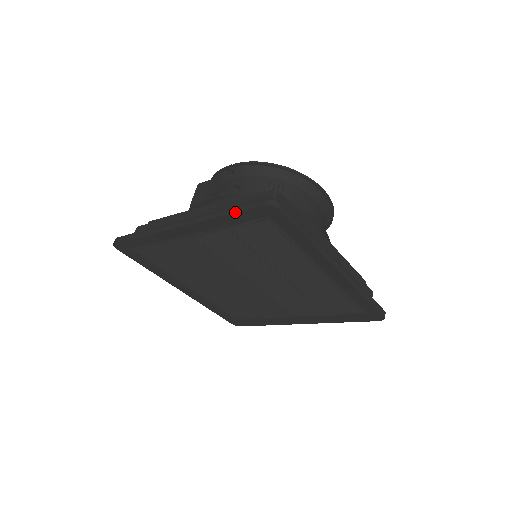
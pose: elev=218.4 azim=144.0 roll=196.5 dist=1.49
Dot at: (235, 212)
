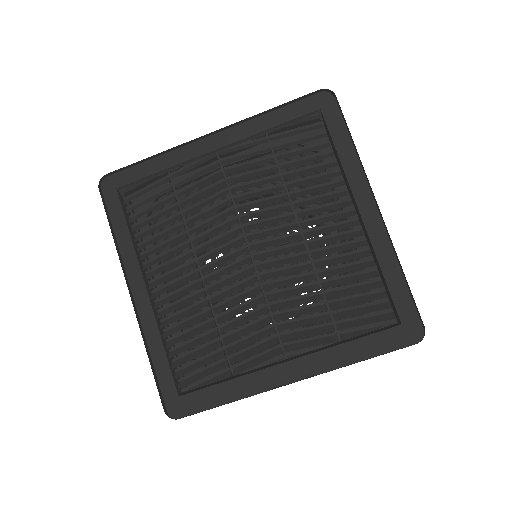
Dot at: (286, 105)
